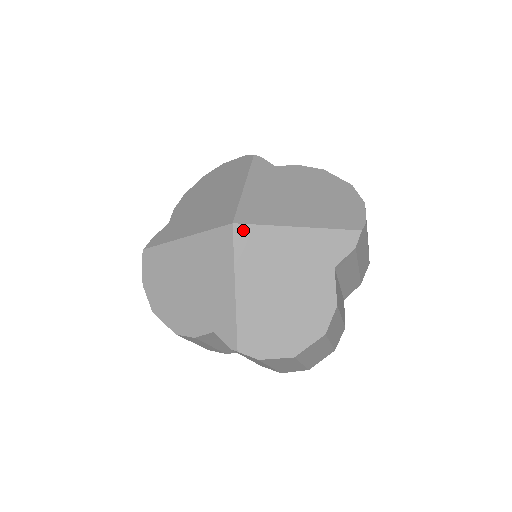
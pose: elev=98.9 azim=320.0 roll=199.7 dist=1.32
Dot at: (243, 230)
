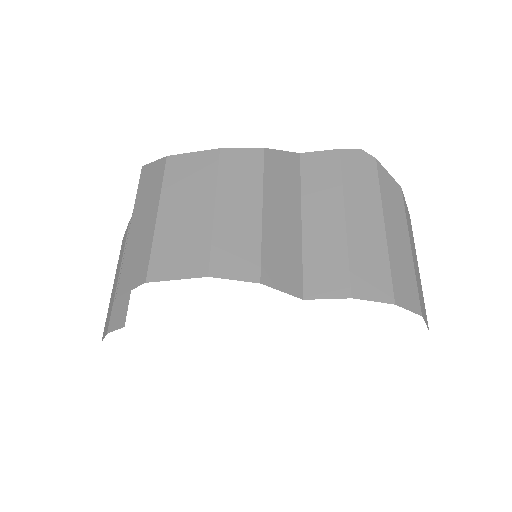
Dot at: occluded
